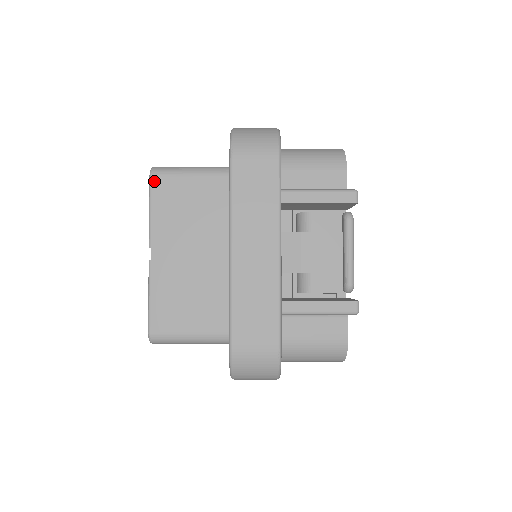
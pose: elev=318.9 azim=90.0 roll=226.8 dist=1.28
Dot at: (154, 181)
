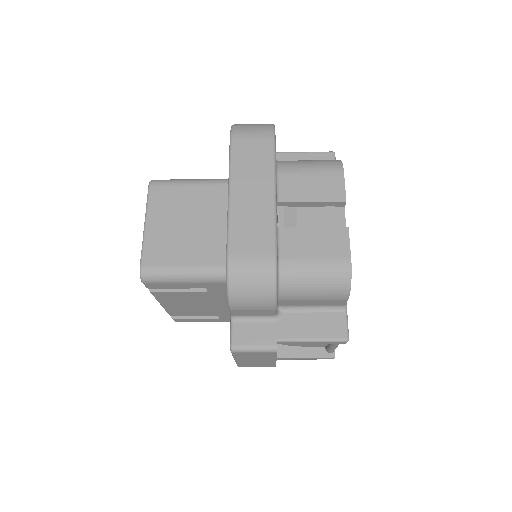
Dot at: occluded
